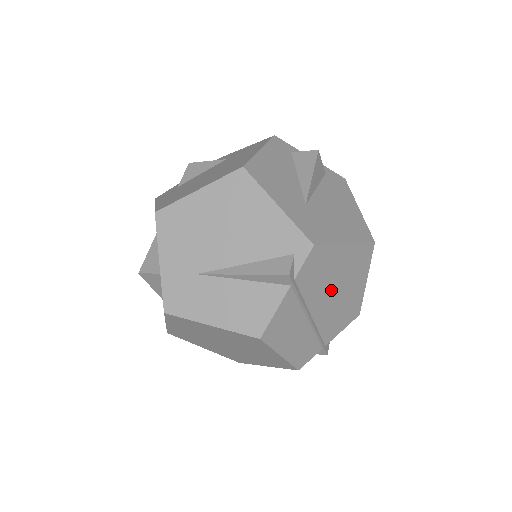
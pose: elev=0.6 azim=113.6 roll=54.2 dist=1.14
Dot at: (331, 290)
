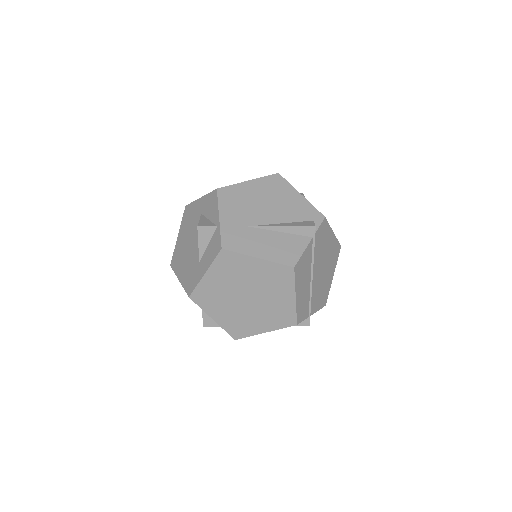
Dot at: (322, 264)
